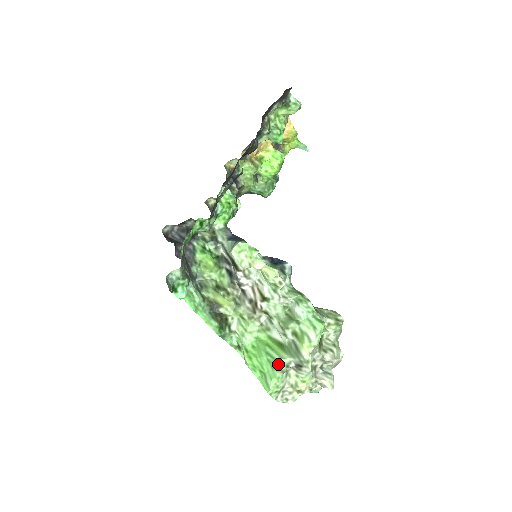
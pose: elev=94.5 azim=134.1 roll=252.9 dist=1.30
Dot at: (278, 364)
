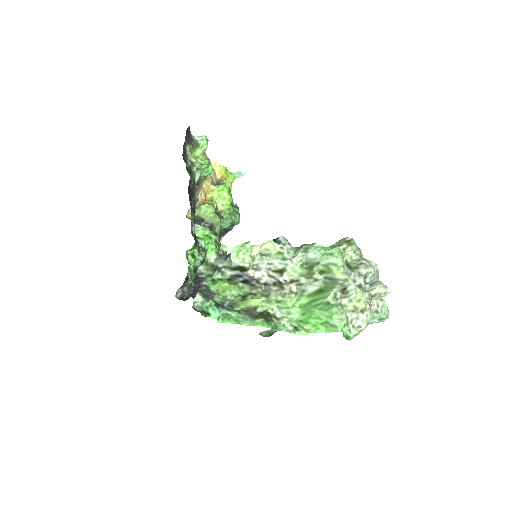
Dot at: (328, 303)
